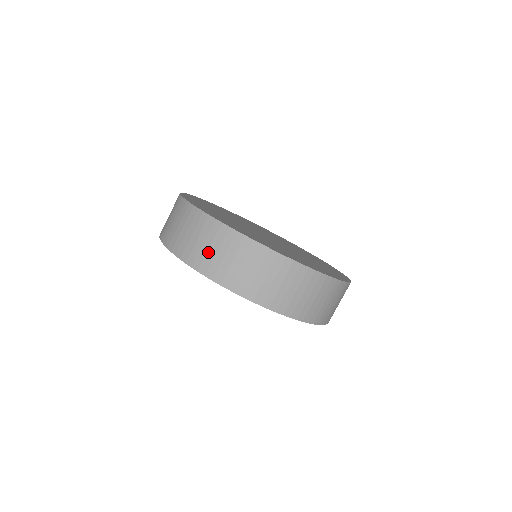
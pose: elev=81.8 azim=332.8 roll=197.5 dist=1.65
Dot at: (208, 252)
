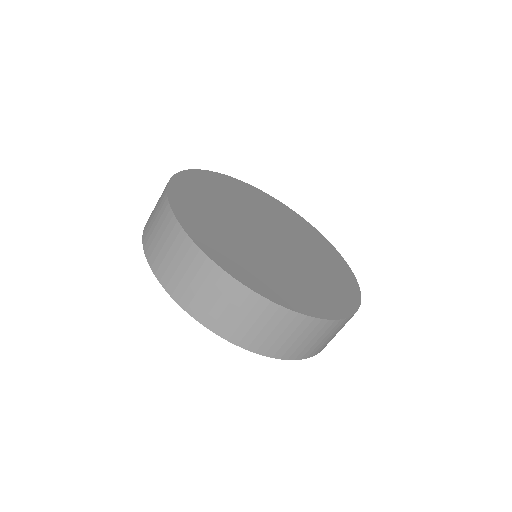
Dot at: (155, 237)
